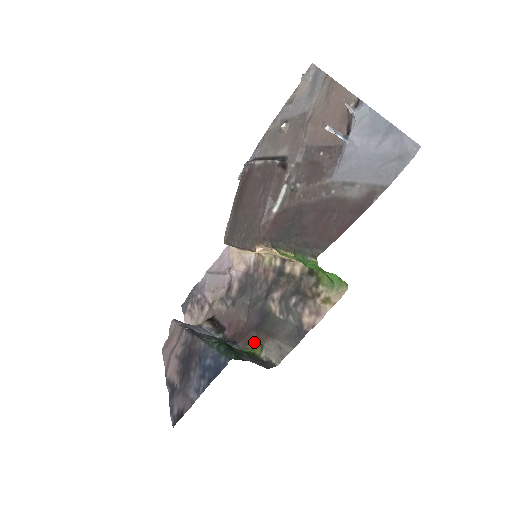
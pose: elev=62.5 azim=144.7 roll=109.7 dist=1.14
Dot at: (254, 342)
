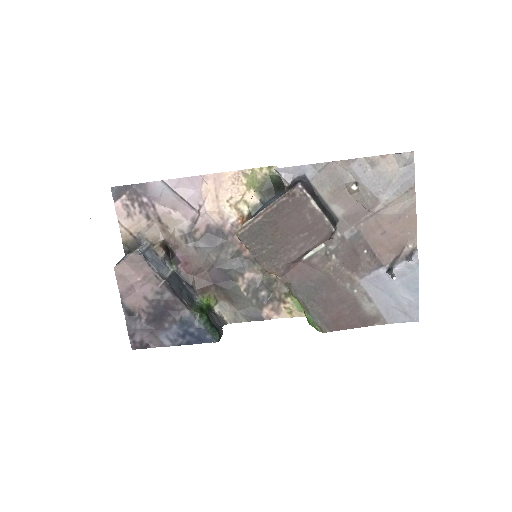
Dot at: (211, 294)
